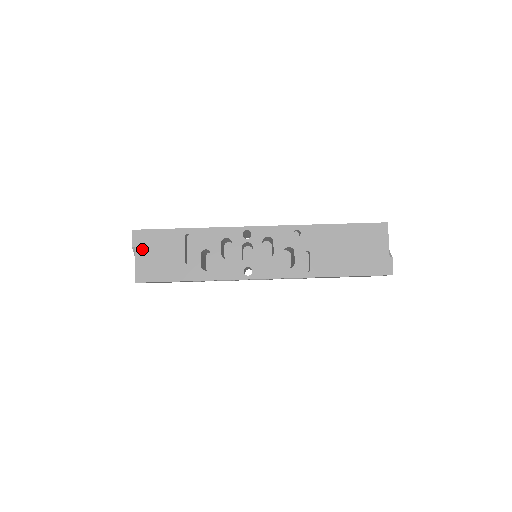
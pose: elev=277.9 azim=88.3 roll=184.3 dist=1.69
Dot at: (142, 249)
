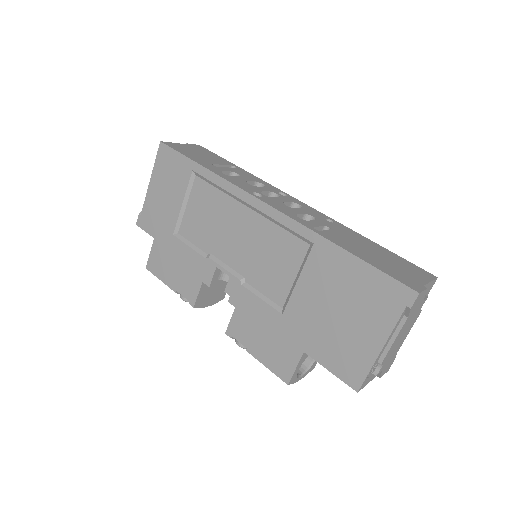
Dot at: (192, 147)
